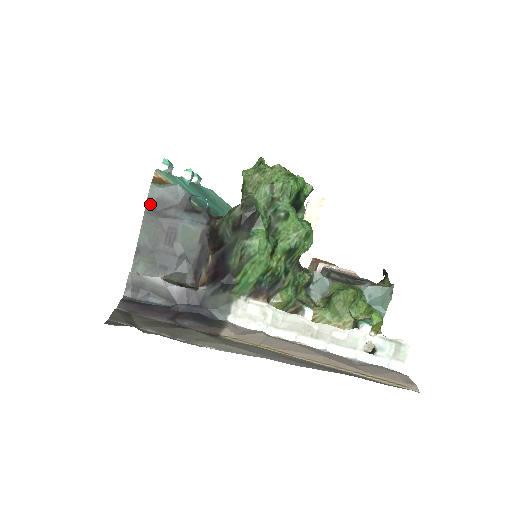
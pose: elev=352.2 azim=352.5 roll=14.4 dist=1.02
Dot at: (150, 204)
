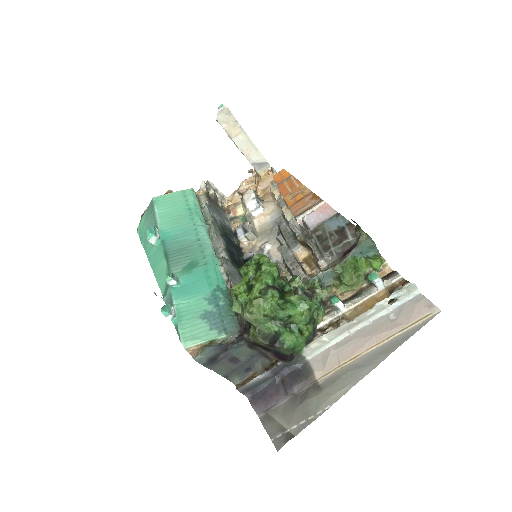
Dot at: (207, 365)
